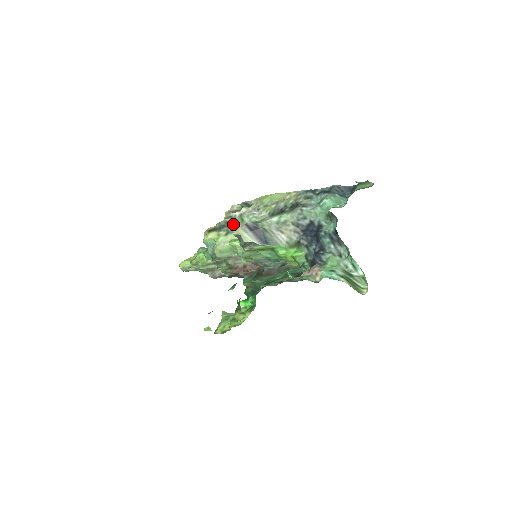
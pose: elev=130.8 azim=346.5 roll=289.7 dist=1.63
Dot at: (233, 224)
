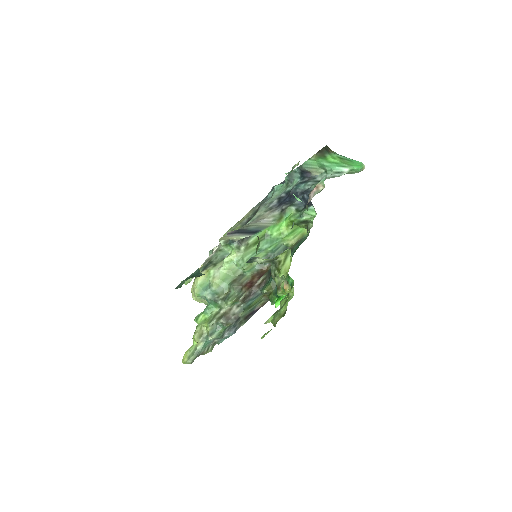
Dot at: (214, 259)
